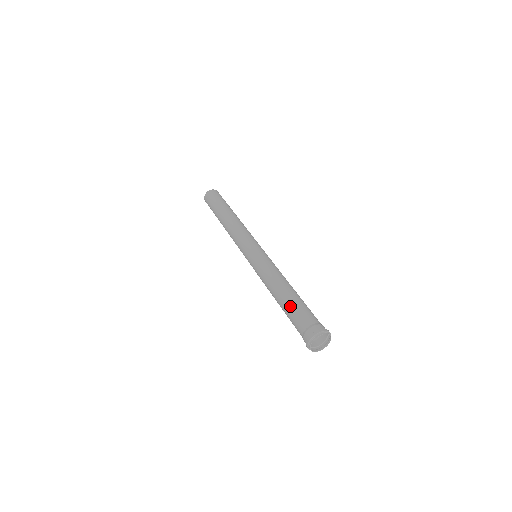
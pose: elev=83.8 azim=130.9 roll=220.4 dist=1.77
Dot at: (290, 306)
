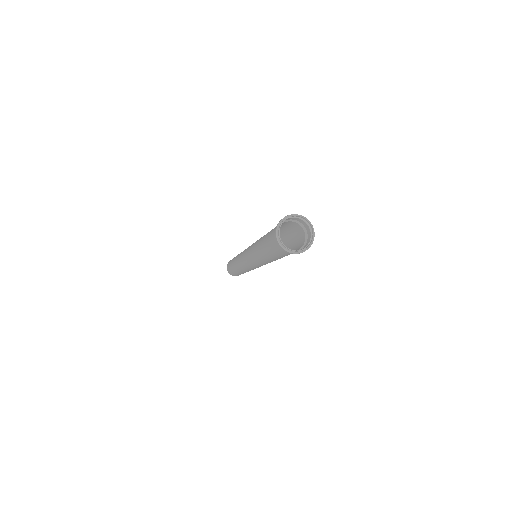
Dot at: (265, 236)
